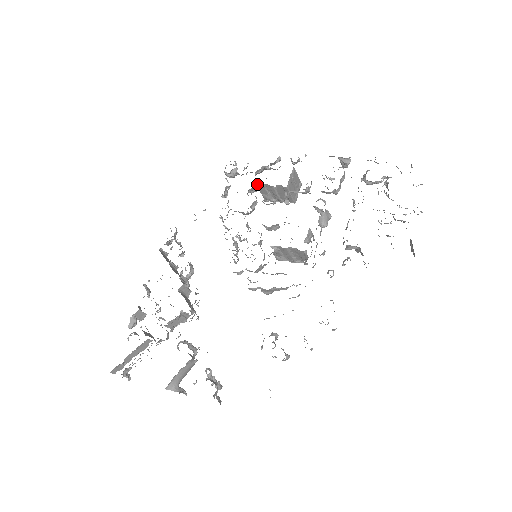
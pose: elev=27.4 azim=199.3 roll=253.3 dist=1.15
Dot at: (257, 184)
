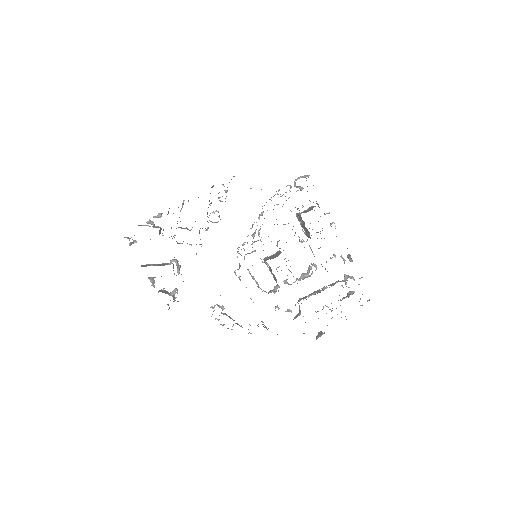
Dot at: occluded
